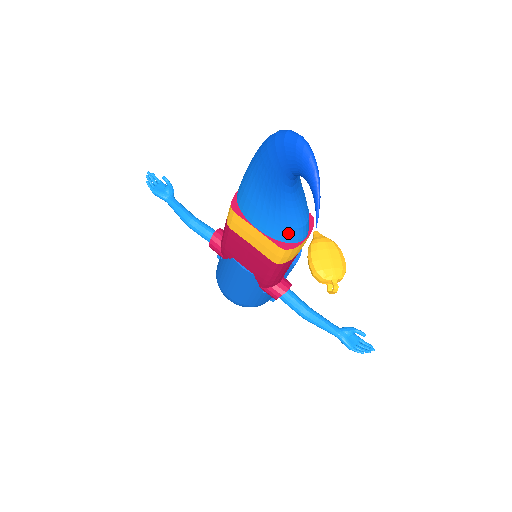
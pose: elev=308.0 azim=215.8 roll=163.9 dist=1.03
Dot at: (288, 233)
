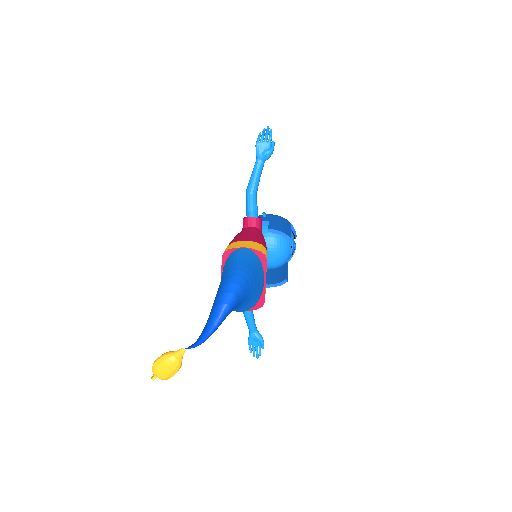
Dot at: occluded
